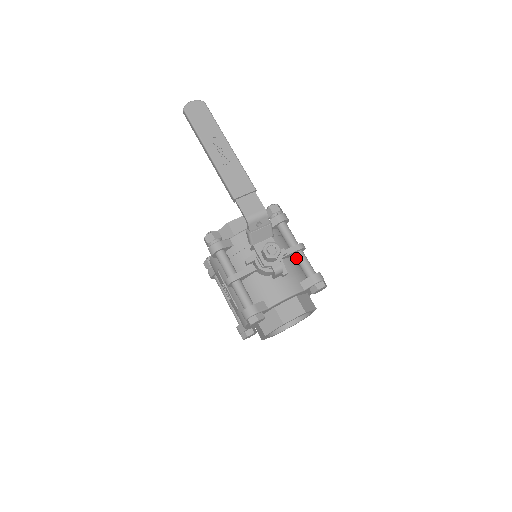
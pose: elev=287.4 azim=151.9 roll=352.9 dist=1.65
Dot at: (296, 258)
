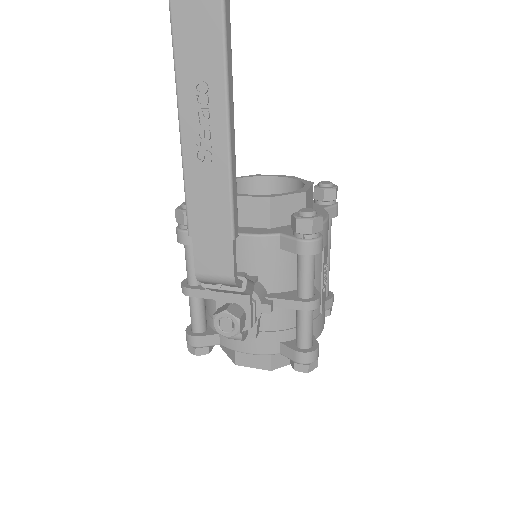
Dot at: (296, 310)
